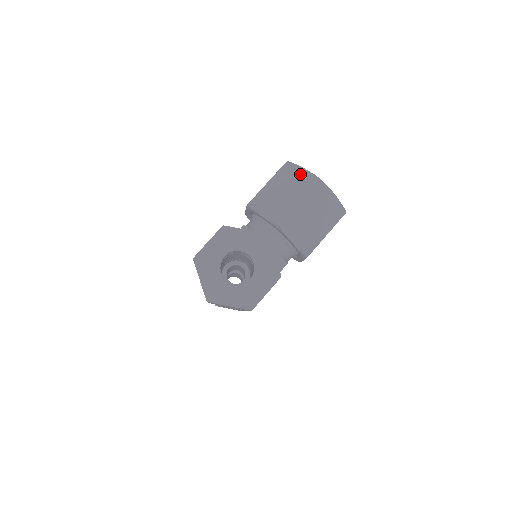
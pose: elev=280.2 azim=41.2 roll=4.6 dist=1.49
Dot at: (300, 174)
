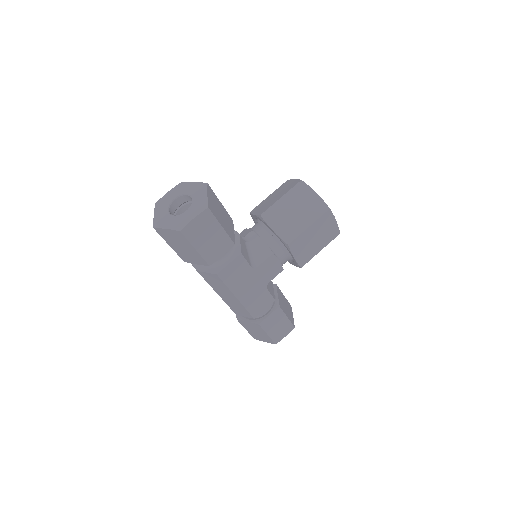
Dot at: (290, 183)
